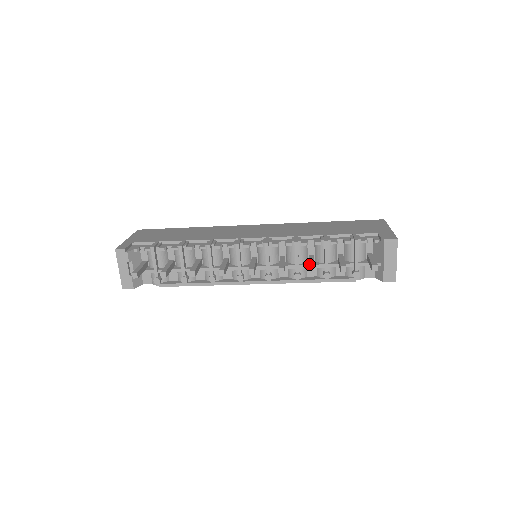
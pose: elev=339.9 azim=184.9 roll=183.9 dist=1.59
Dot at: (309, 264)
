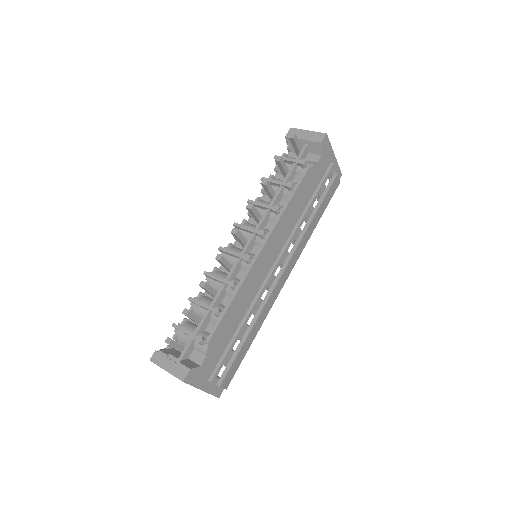
Dot at: occluded
